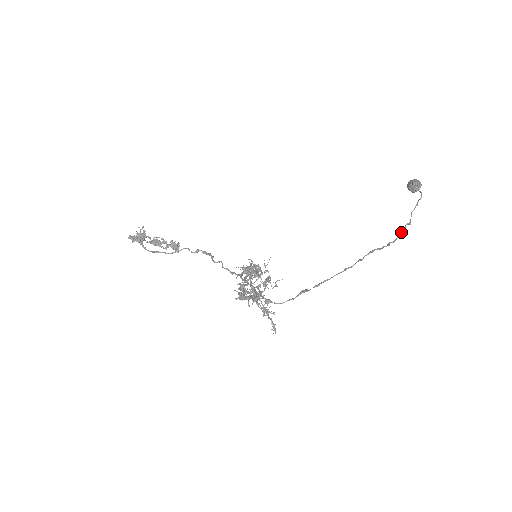
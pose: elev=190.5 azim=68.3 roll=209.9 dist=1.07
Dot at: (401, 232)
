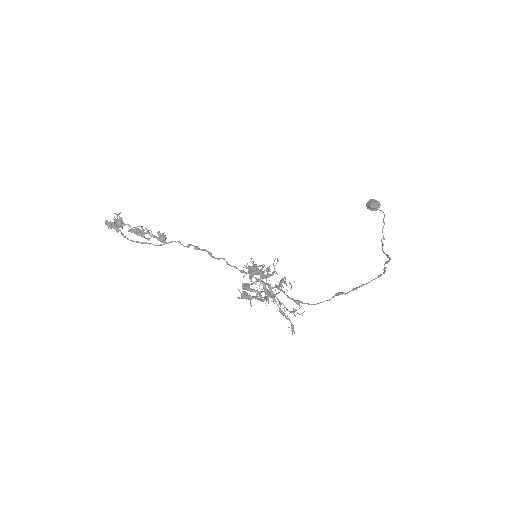
Dot at: occluded
